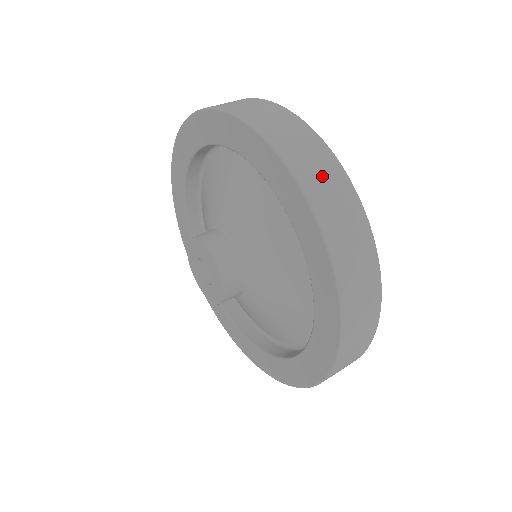
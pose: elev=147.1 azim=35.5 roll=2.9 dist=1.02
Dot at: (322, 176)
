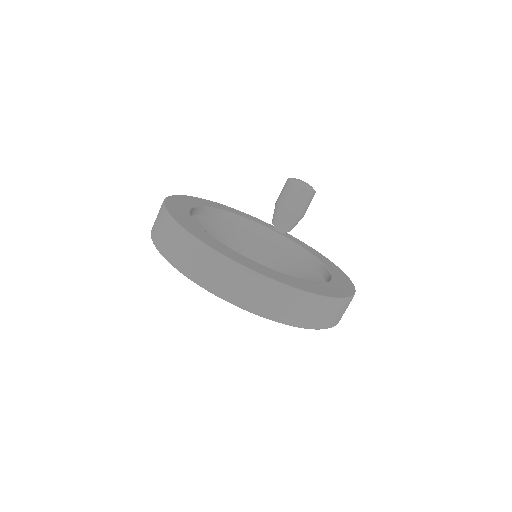
Dot at: (302, 311)
